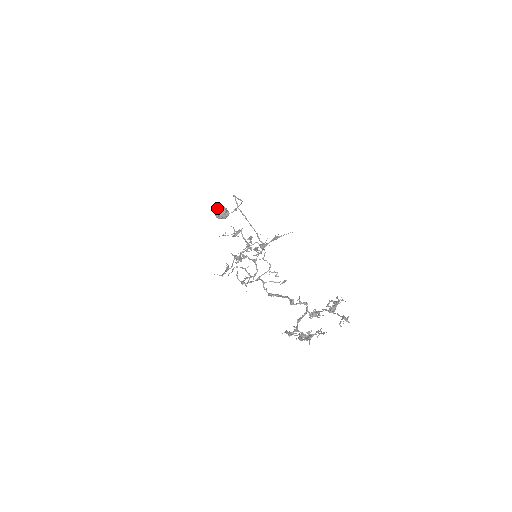
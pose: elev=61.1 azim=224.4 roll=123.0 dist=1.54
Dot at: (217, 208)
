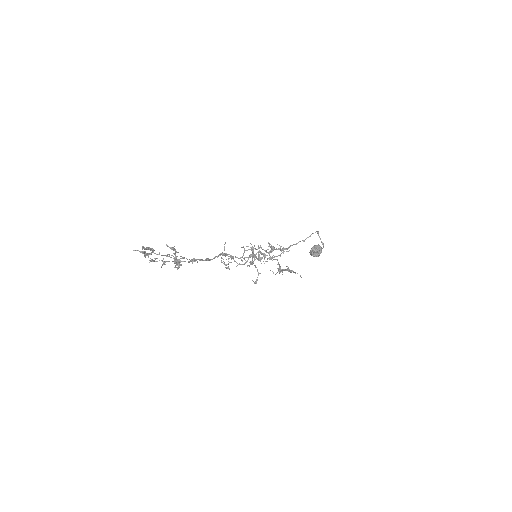
Dot at: occluded
